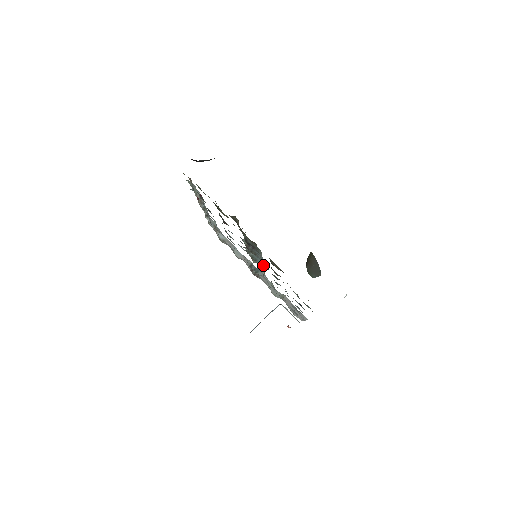
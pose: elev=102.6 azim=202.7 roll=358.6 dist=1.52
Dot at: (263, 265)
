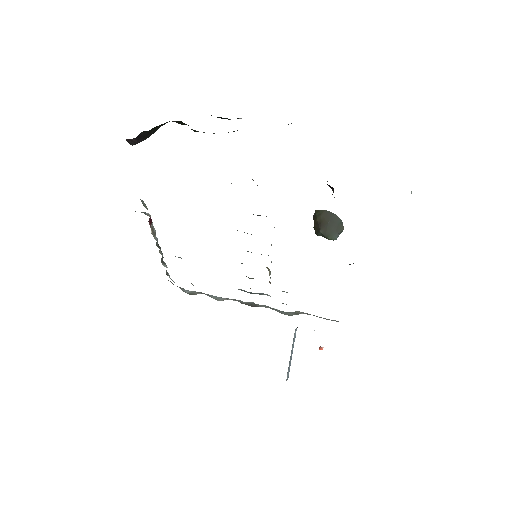
Dot at: (271, 261)
